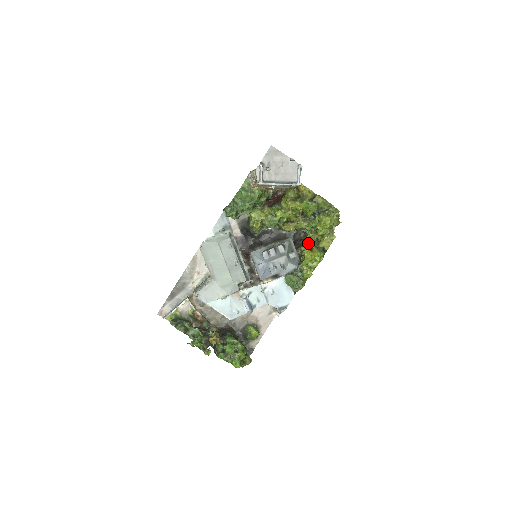
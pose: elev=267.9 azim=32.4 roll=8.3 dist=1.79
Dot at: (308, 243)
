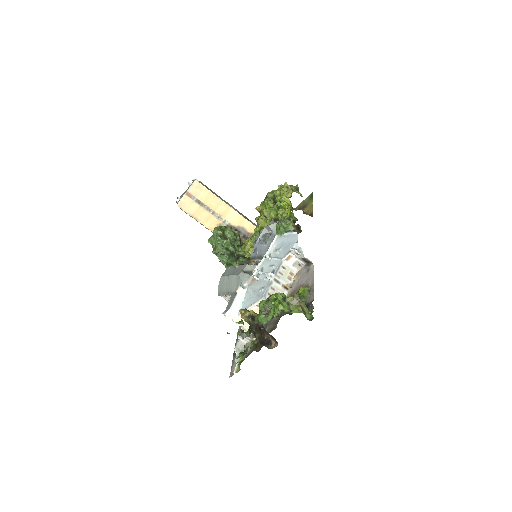
Dot at: occluded
